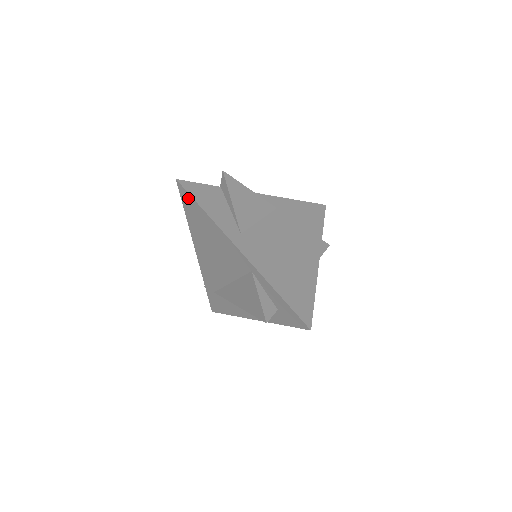
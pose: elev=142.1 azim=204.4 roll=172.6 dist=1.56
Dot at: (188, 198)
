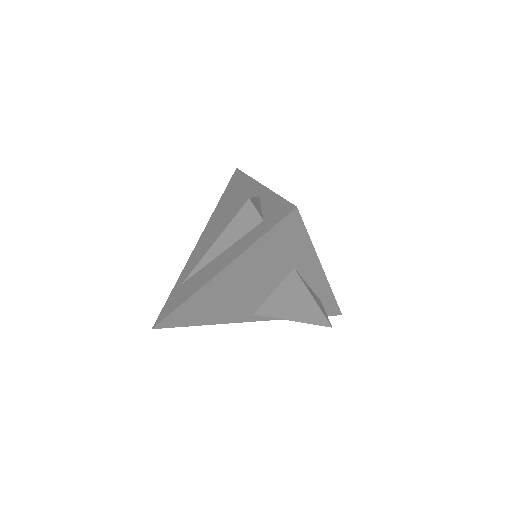
Dot at: (237, 176)
